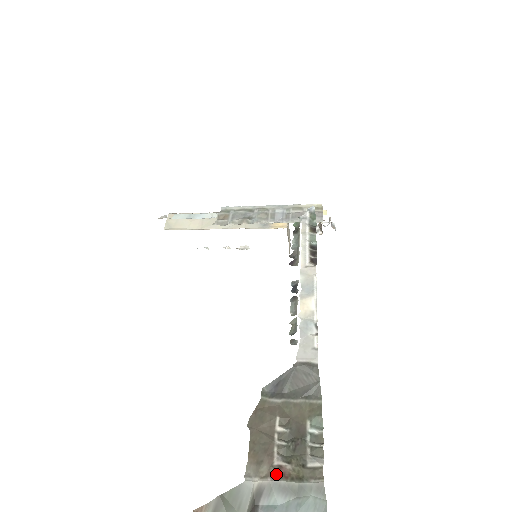
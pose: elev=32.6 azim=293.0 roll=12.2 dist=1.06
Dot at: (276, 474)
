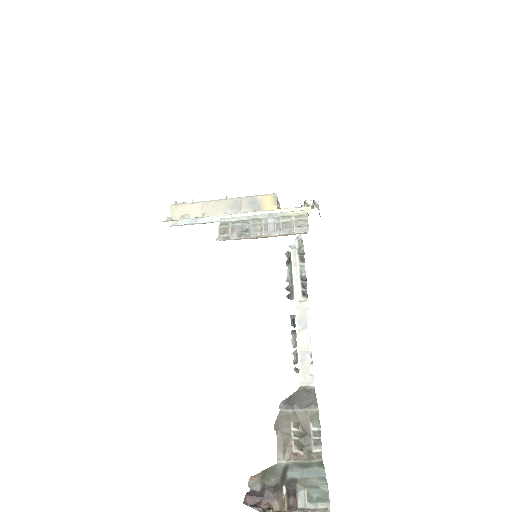
Dot at: (295, 458)
